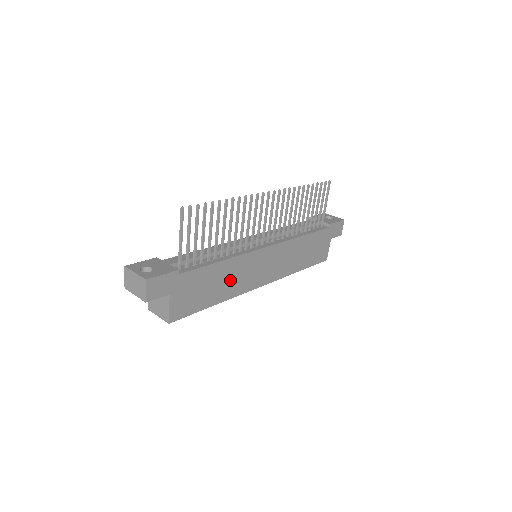
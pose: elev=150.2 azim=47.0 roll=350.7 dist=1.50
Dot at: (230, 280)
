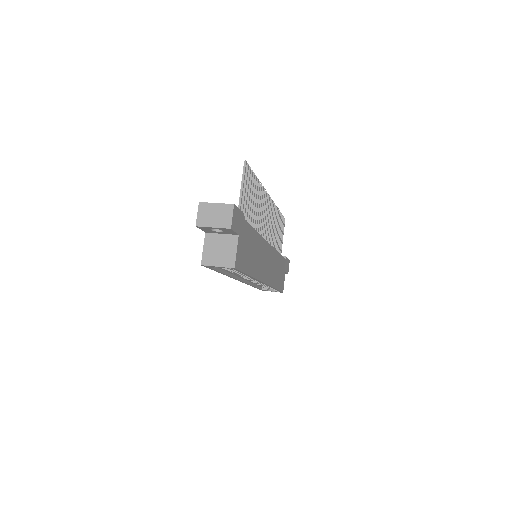
Dot at: (256, 257)
